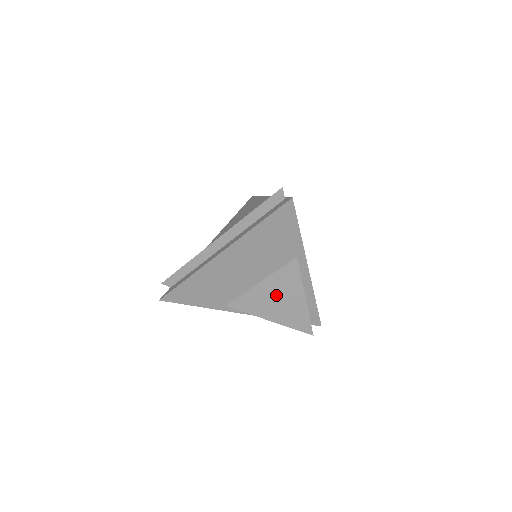
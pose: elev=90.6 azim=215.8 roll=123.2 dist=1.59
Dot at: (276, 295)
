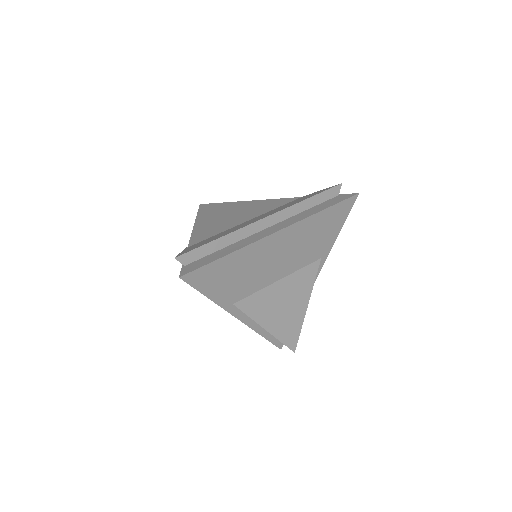
Dot at: (286, 298)
